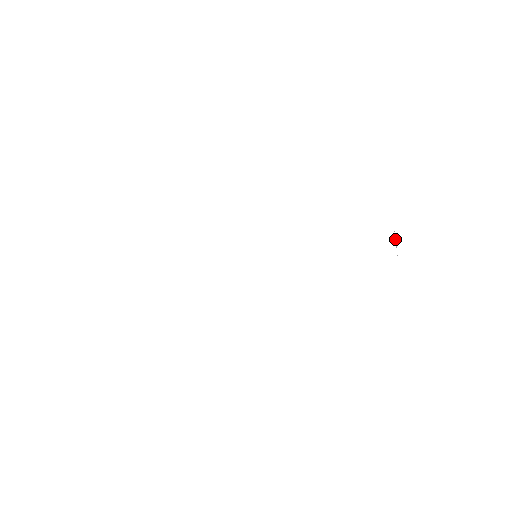
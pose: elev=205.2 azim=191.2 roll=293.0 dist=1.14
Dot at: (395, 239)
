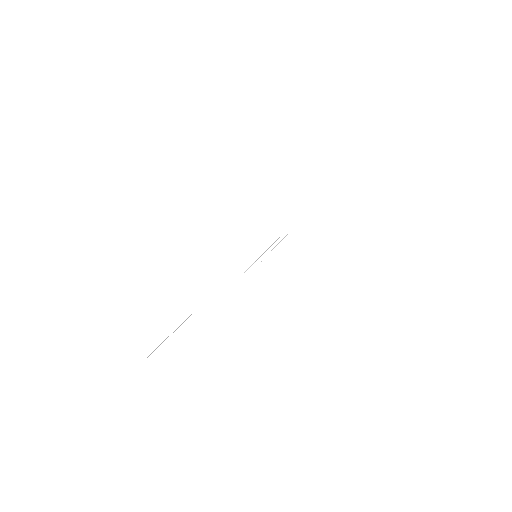
Dot at: (309, 183)
